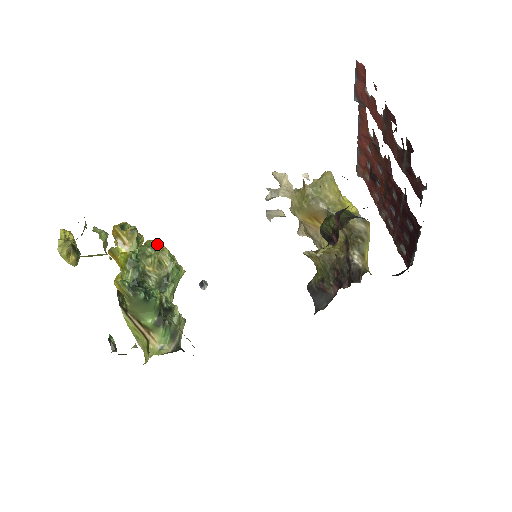
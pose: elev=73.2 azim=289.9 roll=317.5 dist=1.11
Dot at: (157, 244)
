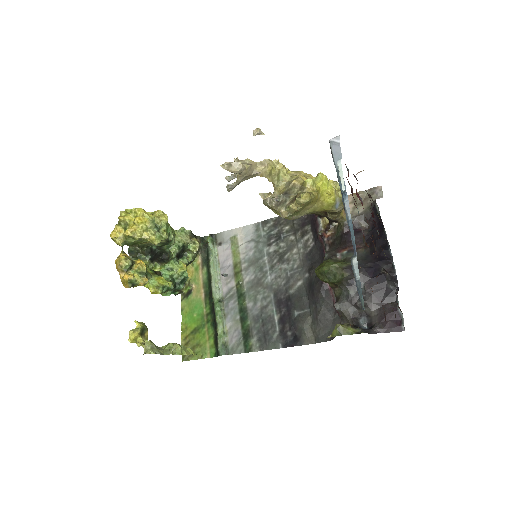
Dot at: (135, 231)
